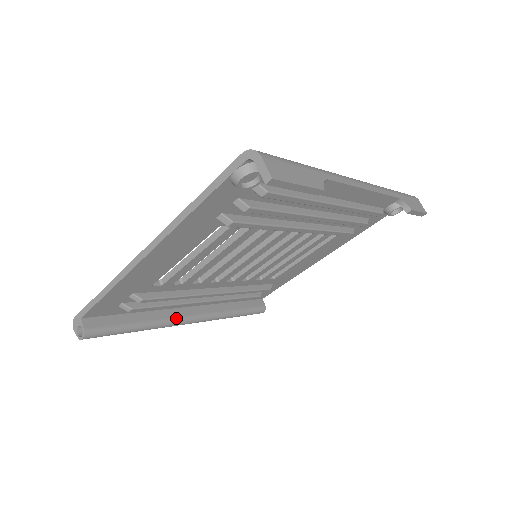
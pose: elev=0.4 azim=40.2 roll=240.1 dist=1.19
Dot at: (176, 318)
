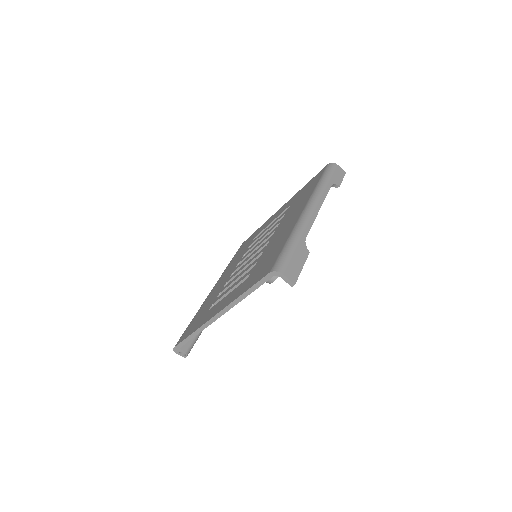
Dot at: occluded
